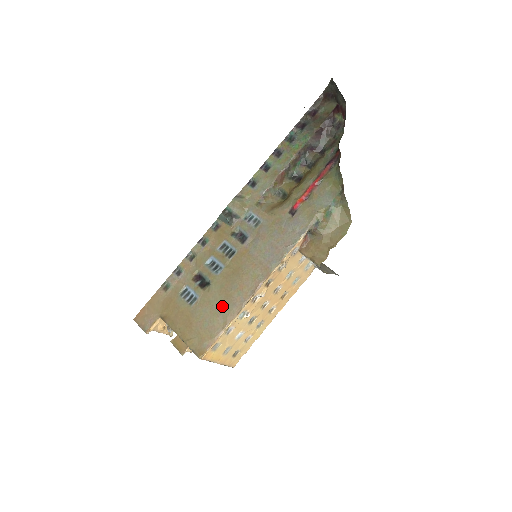
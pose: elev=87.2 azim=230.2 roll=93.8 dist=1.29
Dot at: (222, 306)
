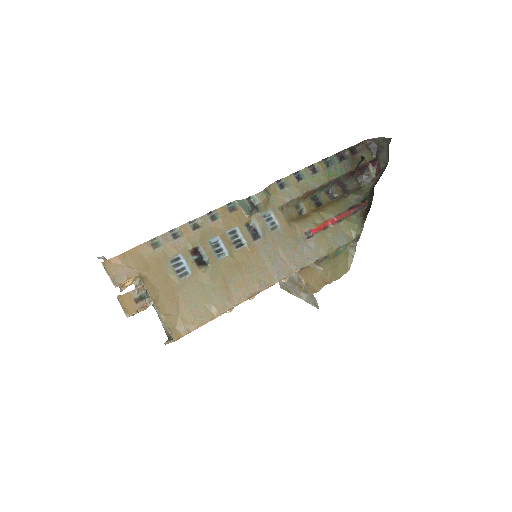
Dot at: (215, 295)
